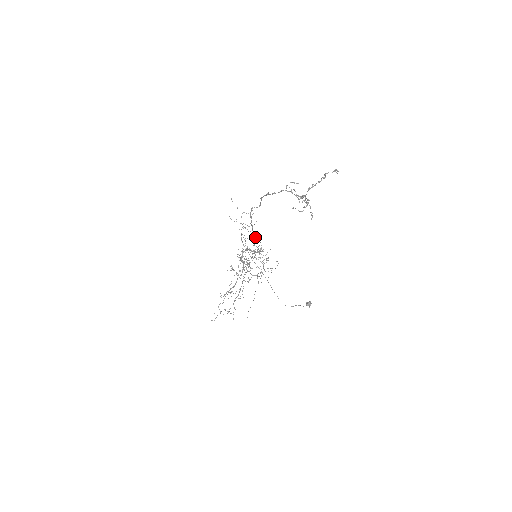
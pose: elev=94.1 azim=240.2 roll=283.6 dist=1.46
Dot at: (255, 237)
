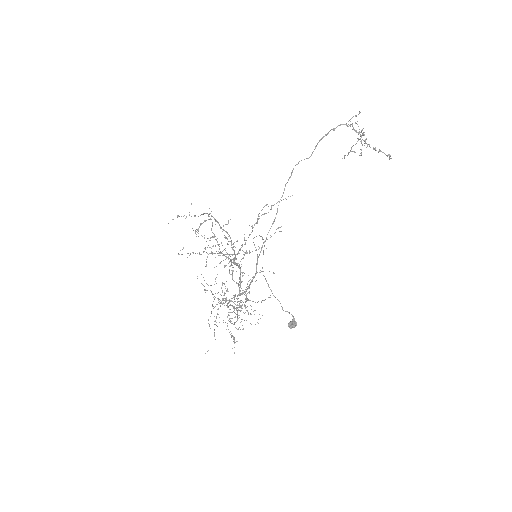
Dot at: occluded
